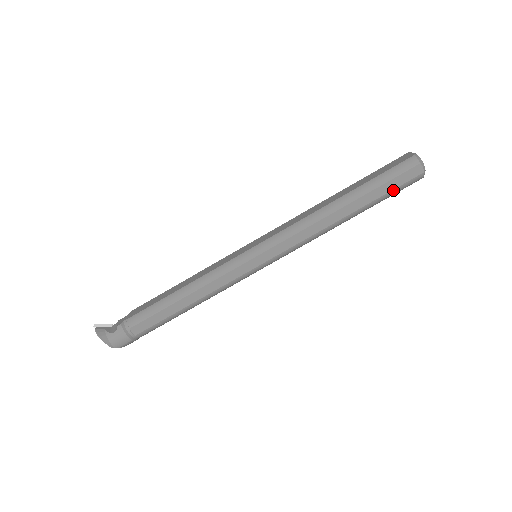
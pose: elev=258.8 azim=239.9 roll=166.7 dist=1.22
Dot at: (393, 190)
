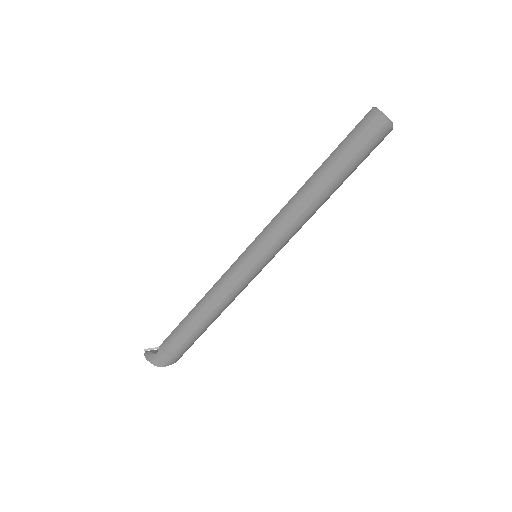
Dot at: (360, 151)
